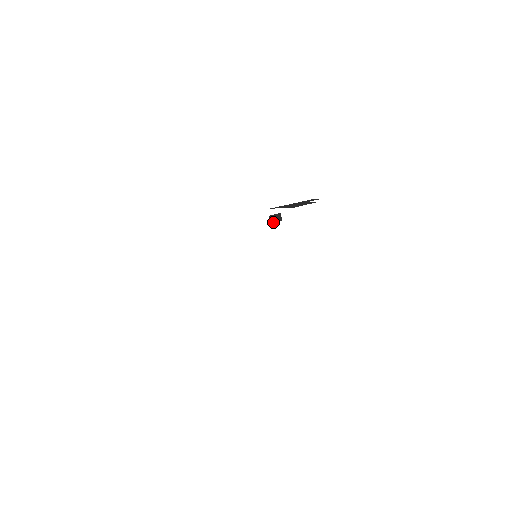
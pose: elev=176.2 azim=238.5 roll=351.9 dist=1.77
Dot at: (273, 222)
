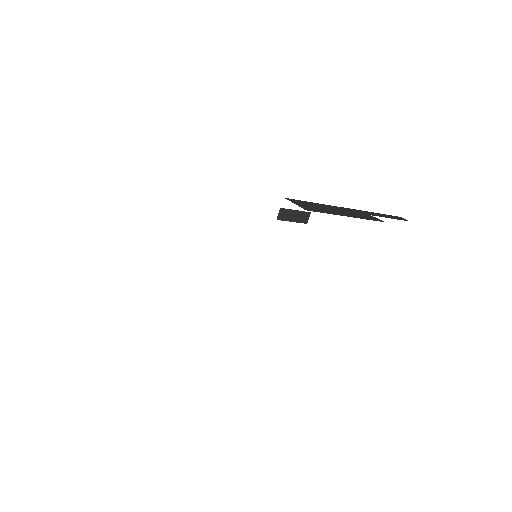
Dot at: (286, 220)
